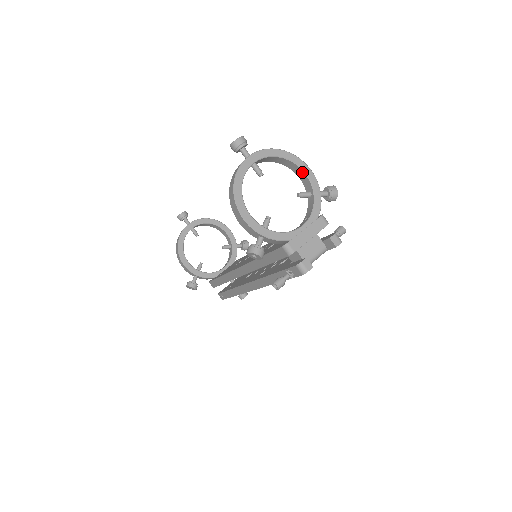
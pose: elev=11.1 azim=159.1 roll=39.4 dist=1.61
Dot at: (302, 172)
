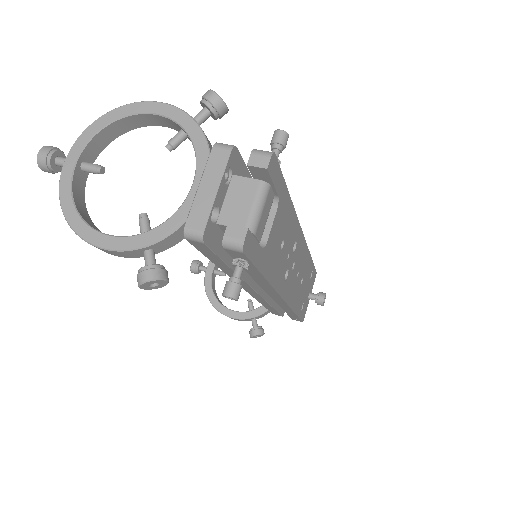
Dot at: (150, 116)
